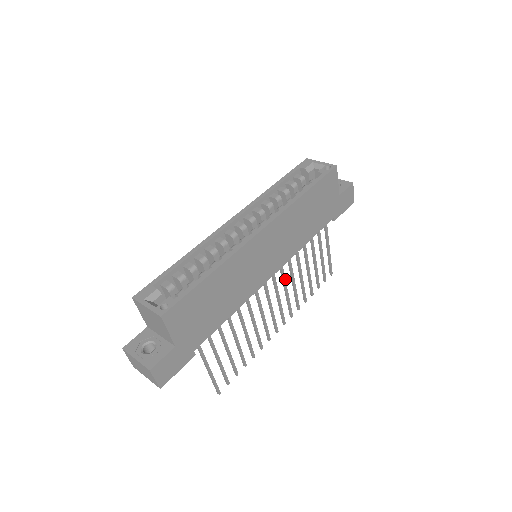
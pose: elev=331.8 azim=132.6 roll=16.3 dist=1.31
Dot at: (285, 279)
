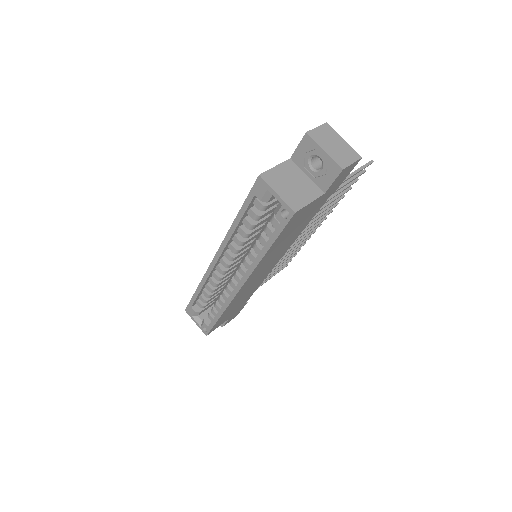
Dot at: (300, 234)
